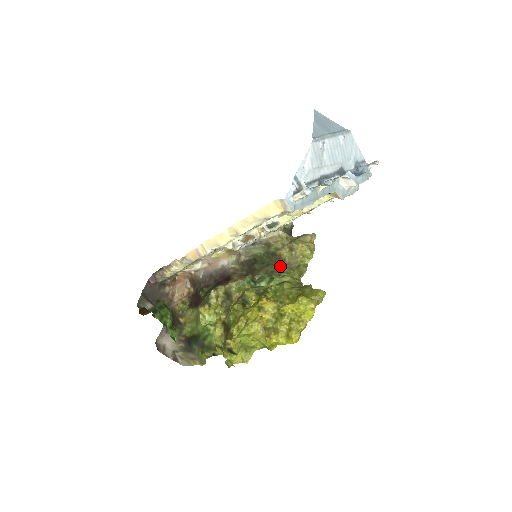
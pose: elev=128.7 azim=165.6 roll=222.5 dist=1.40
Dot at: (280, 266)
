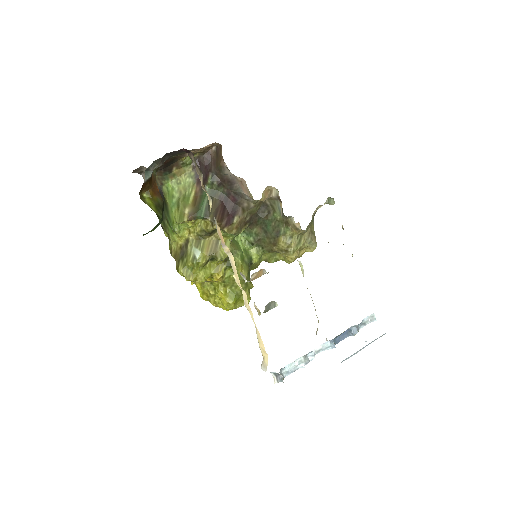
Dot at: (267, 244)
